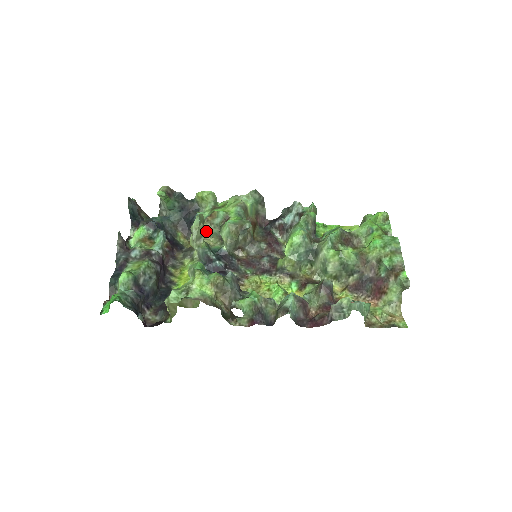
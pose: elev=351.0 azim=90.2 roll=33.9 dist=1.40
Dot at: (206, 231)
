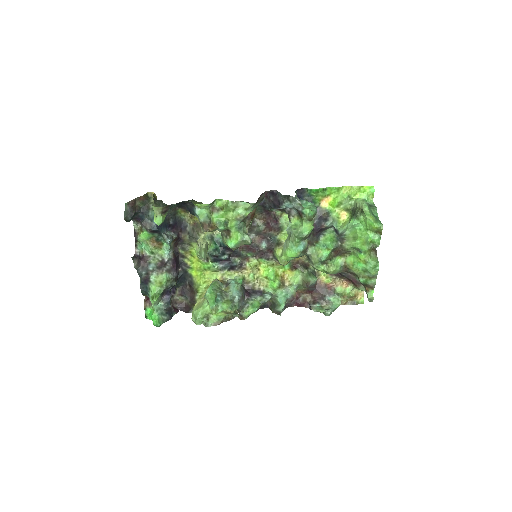
Dot at: occluded
